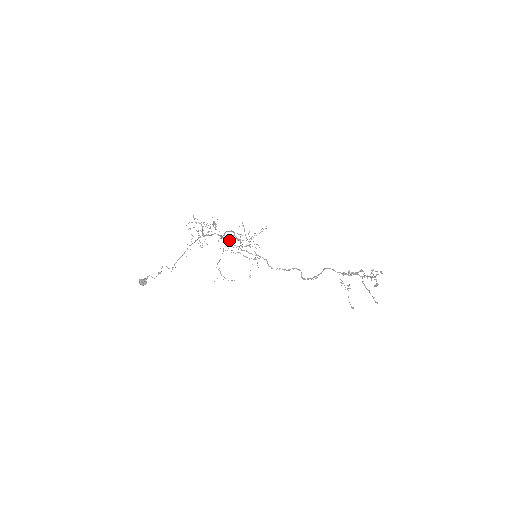
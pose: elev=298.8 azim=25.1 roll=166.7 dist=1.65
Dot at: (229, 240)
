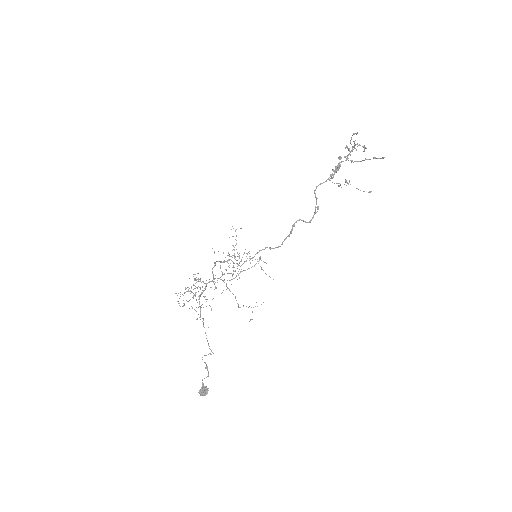
Dot at: (222, 275)
